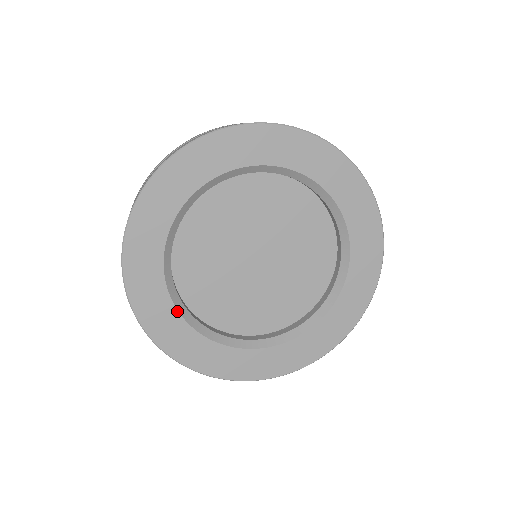
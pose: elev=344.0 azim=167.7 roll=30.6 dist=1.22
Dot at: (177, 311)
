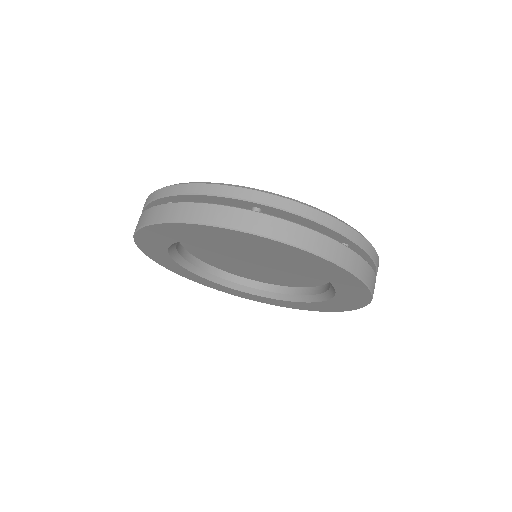
Dot at: (249, 293)
